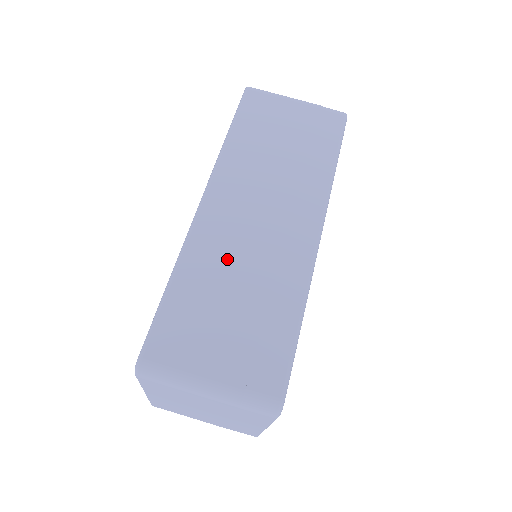
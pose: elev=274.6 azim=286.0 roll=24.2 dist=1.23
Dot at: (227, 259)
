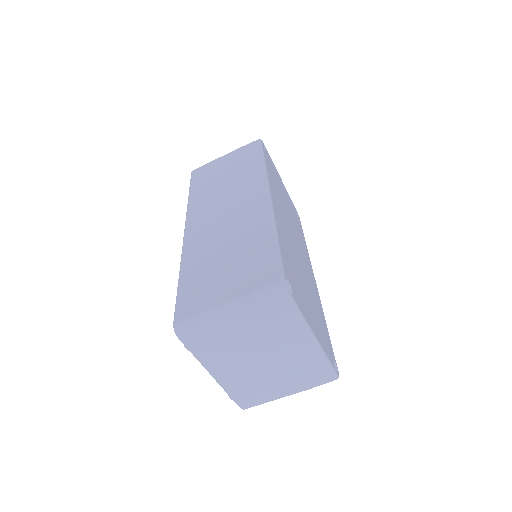
Dot at: (212, 243)
